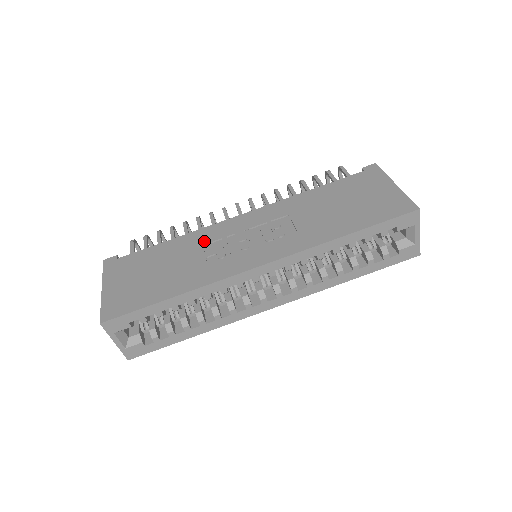
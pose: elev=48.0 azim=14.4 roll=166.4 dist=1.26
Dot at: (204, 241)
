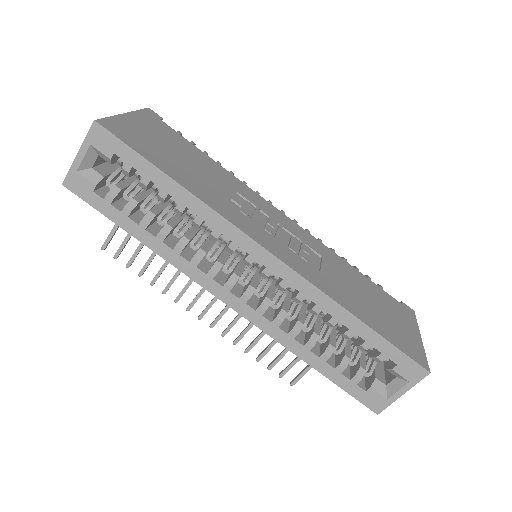
Dot at: (241, 191)
